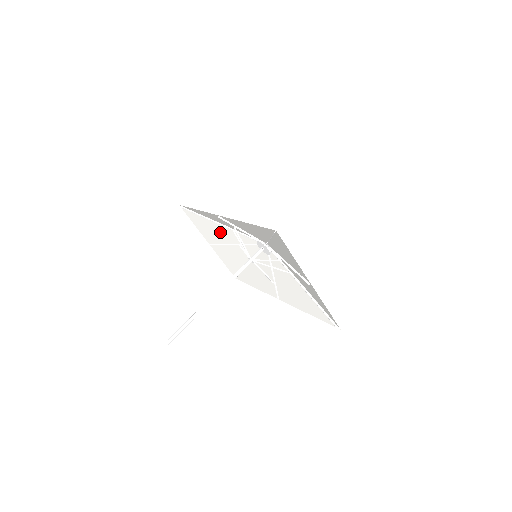
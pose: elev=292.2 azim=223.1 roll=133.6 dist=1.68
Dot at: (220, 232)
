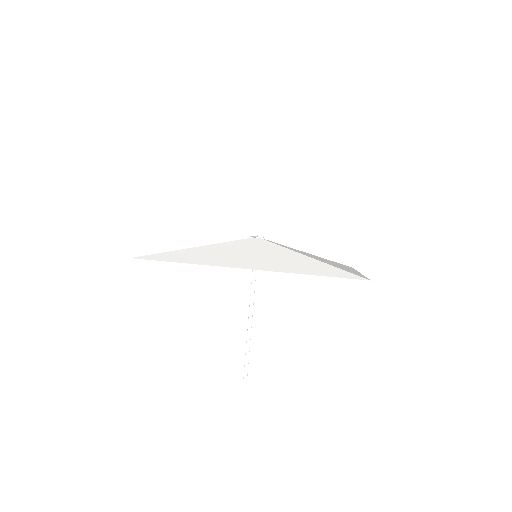
Dot at: occluded
